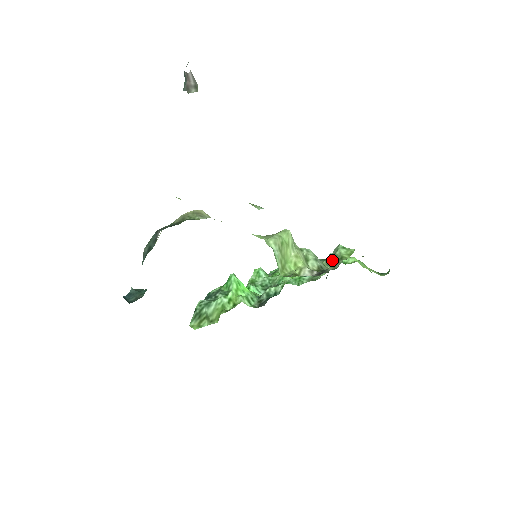
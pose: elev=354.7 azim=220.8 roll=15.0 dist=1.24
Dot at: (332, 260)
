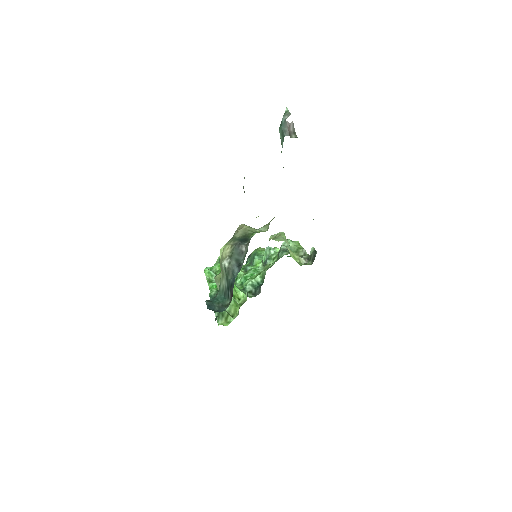
Dot at: occluded
